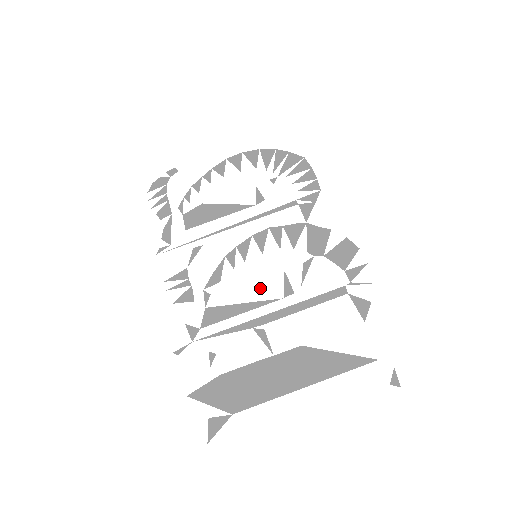
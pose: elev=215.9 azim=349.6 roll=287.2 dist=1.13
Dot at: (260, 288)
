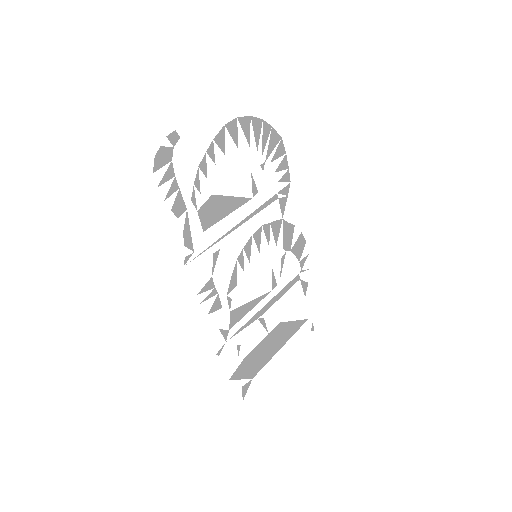
Dot at: (260, 286)
